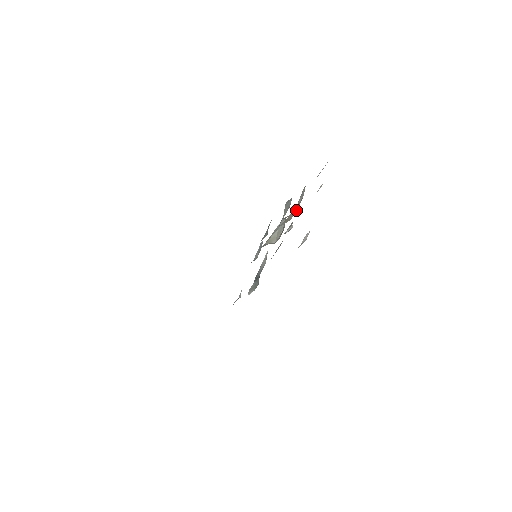
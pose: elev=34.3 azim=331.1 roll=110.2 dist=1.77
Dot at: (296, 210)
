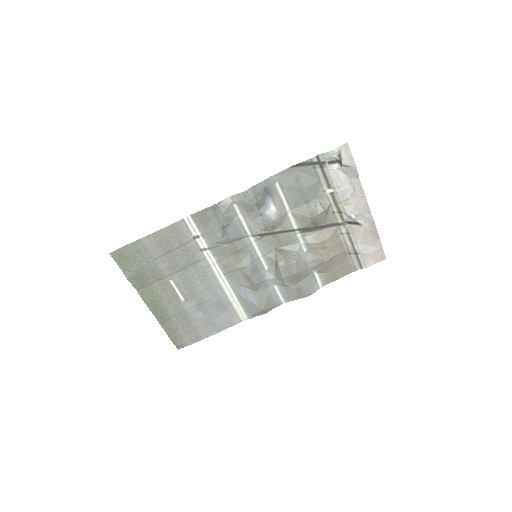
Dot at: (330, 236)
